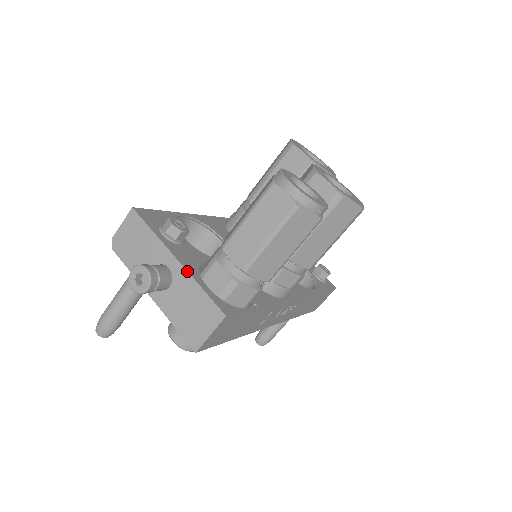
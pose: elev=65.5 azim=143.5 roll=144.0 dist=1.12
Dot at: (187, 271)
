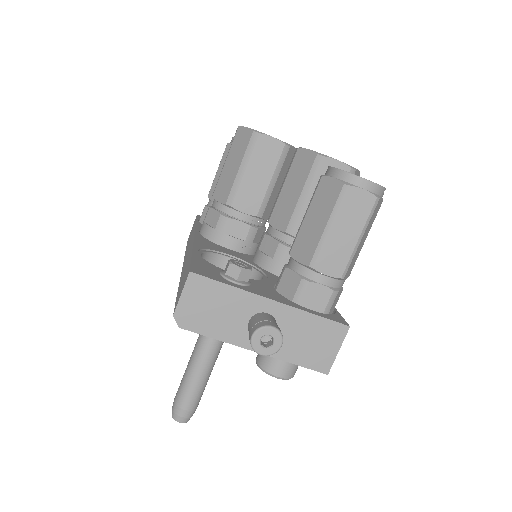
Dot at: (291, 306)
